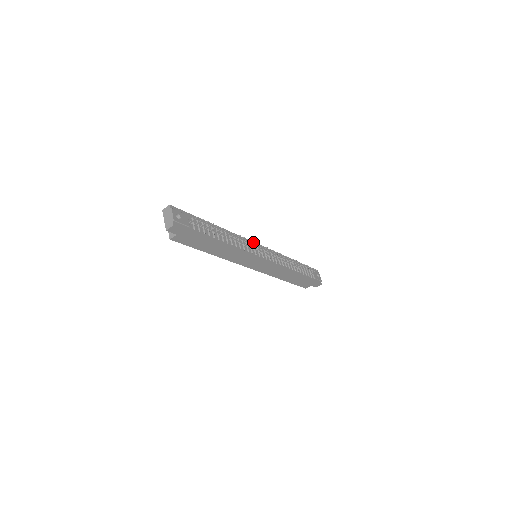
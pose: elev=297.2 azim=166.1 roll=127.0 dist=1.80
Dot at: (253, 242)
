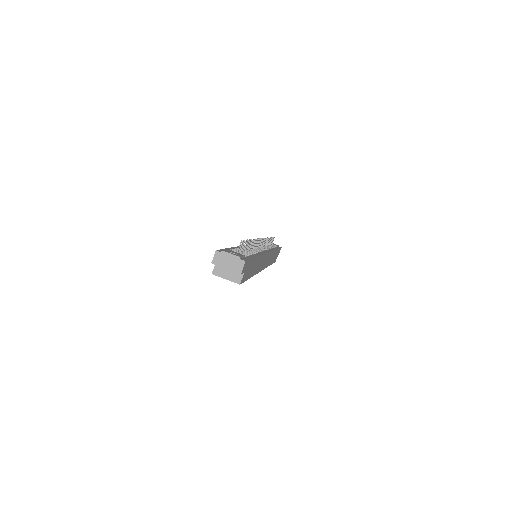
Dot at: occluded
